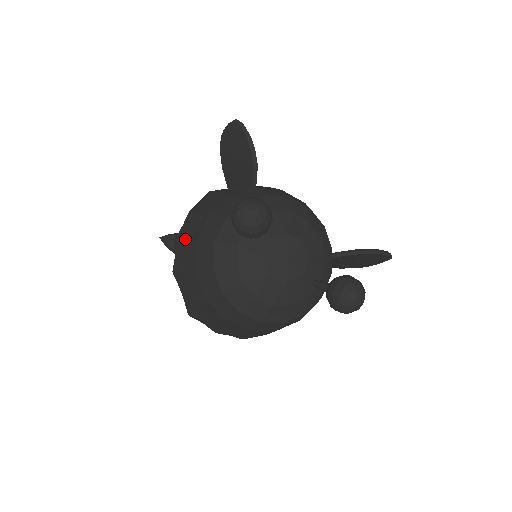
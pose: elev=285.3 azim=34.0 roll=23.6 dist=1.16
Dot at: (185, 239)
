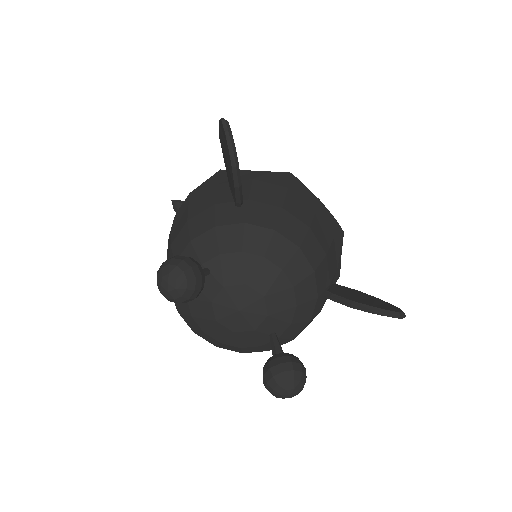
Dot at: (171, 230)
